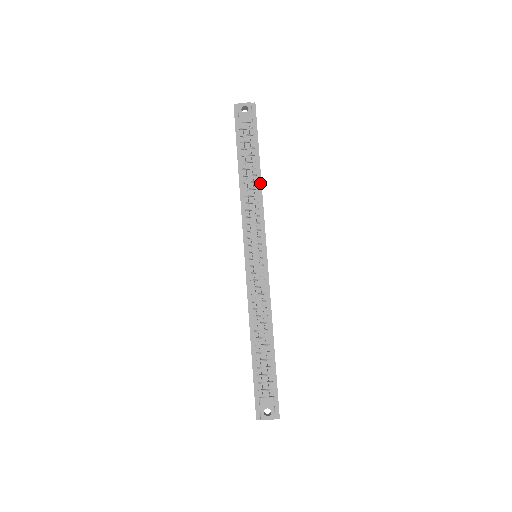
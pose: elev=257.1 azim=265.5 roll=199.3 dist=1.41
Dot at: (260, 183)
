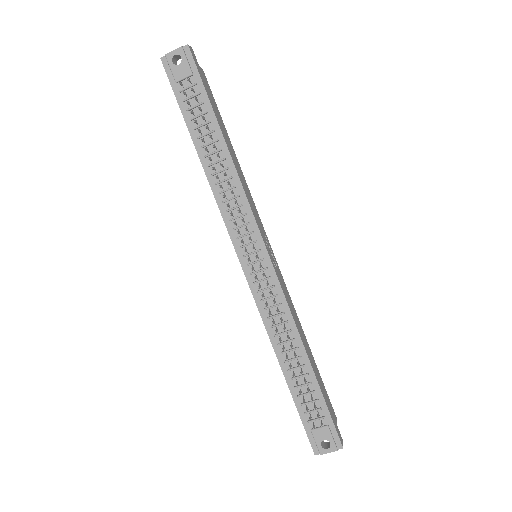
Dot at: (230, 159)
